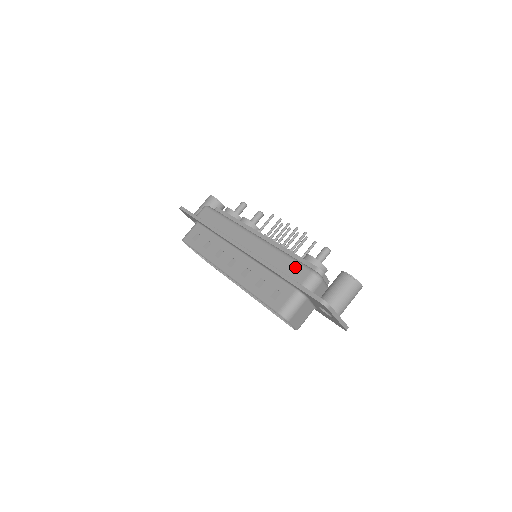
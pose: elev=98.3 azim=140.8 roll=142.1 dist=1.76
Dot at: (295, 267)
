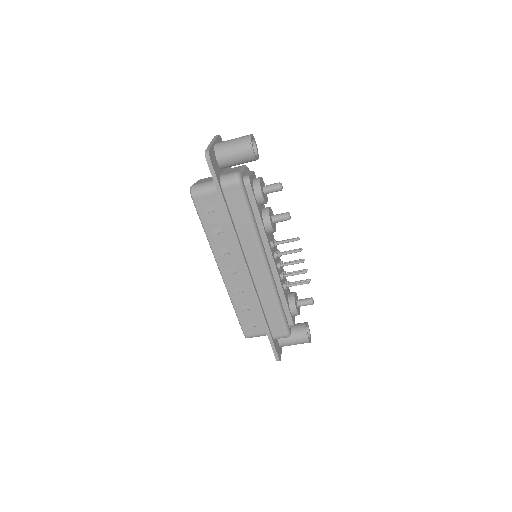
Dot at: (279, 323)
